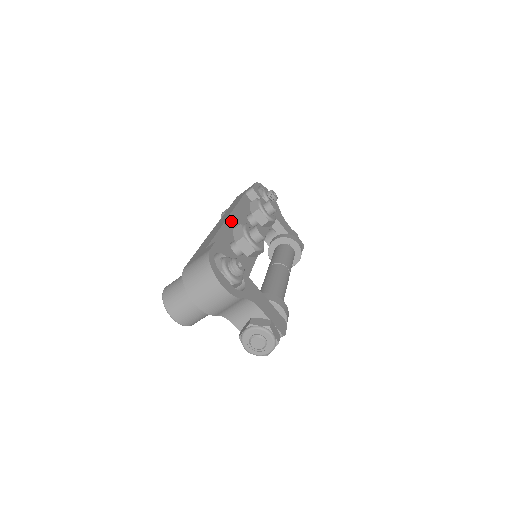
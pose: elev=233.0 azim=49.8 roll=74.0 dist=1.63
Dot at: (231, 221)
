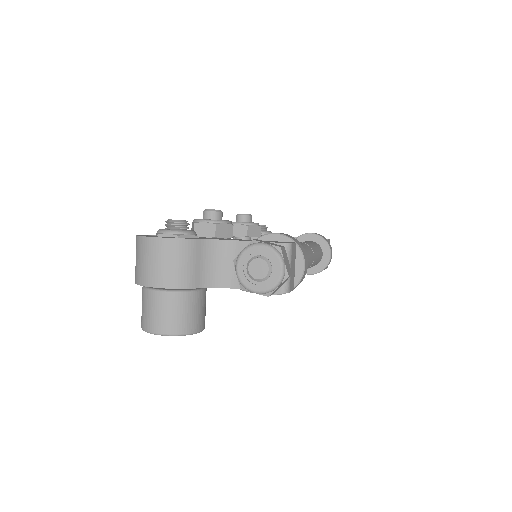
Dot at: occluded
